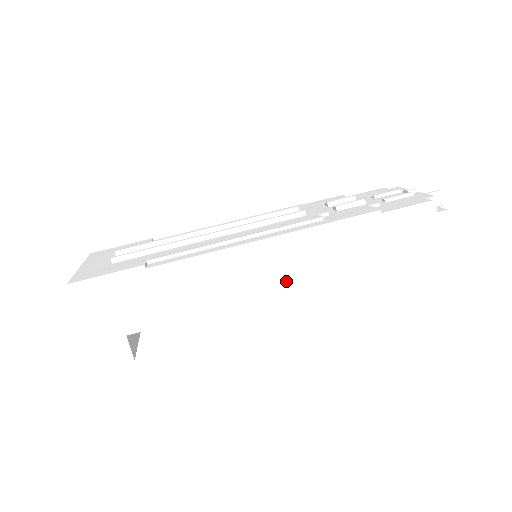
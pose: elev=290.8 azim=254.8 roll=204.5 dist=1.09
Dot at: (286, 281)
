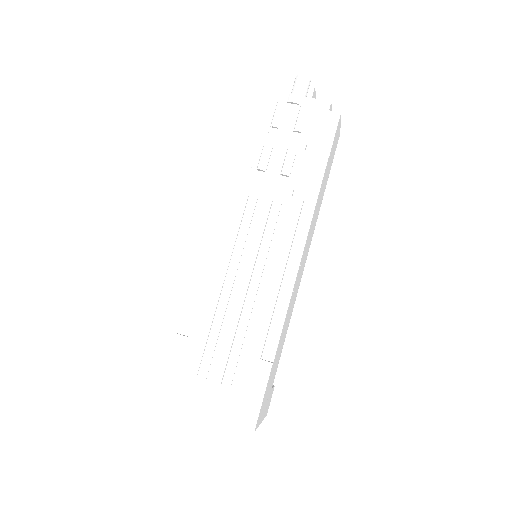
Dot at: occluded
